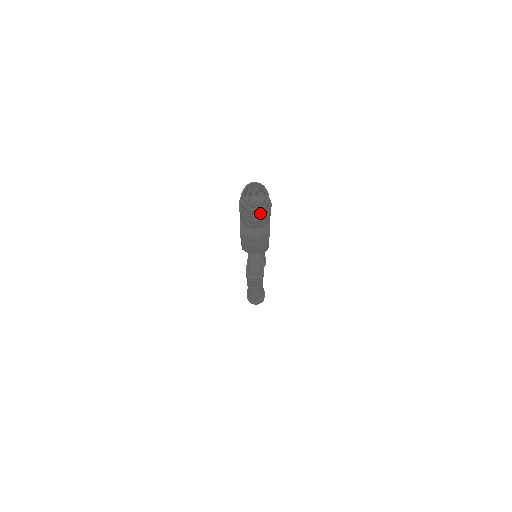
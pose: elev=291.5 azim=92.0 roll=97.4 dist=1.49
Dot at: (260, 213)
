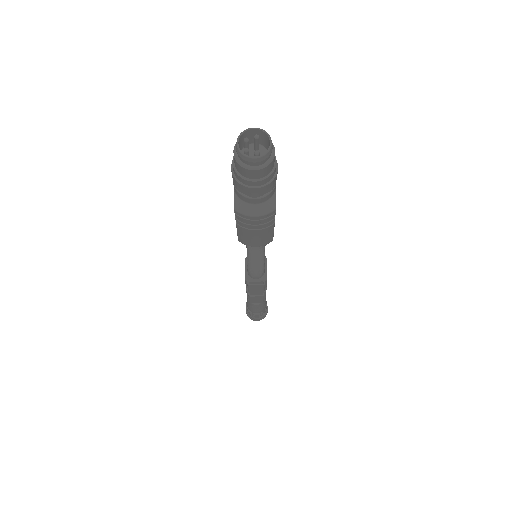
Dot at: (262, 175)
